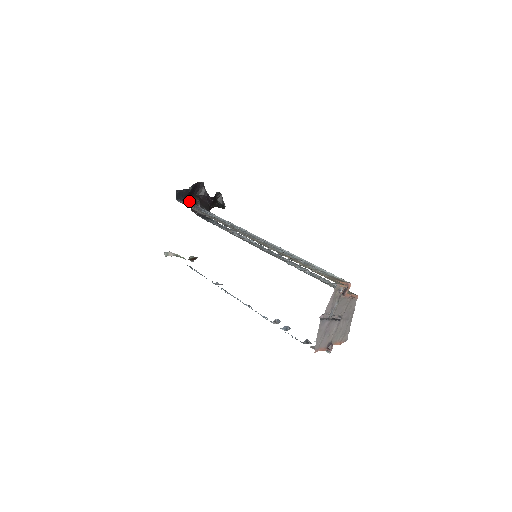
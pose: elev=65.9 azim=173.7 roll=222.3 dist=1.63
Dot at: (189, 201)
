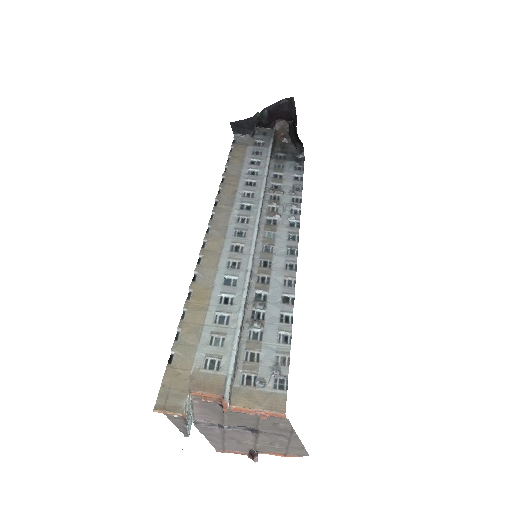
Dot at: (274, 128)
